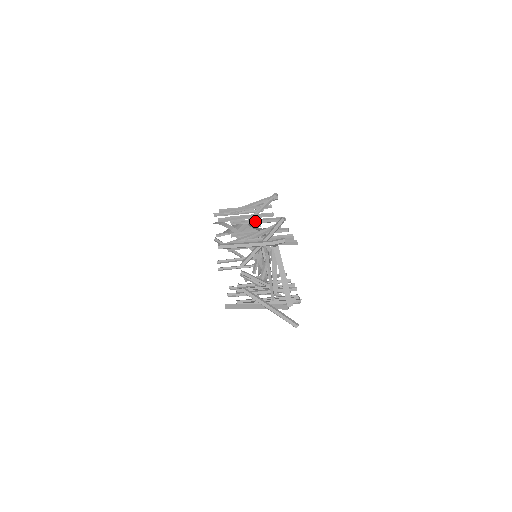
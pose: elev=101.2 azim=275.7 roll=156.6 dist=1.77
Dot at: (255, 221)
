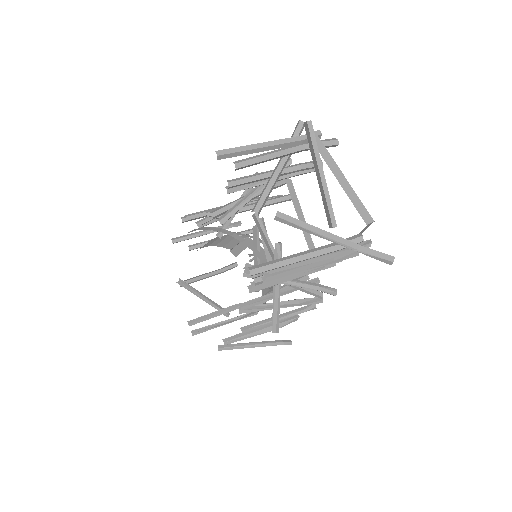
Dot at: occluded
